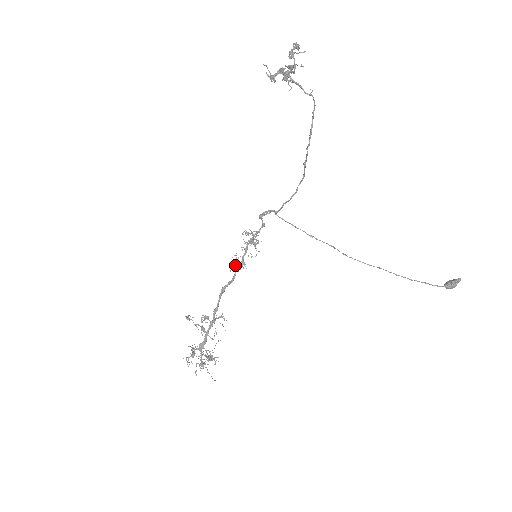
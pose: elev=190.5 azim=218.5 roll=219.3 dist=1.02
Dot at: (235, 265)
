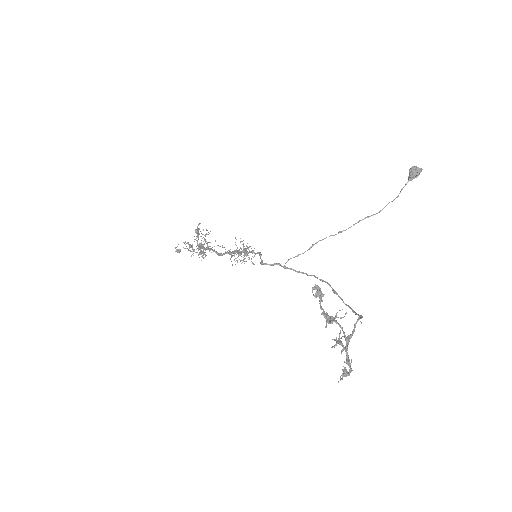
Dot at: occluded
